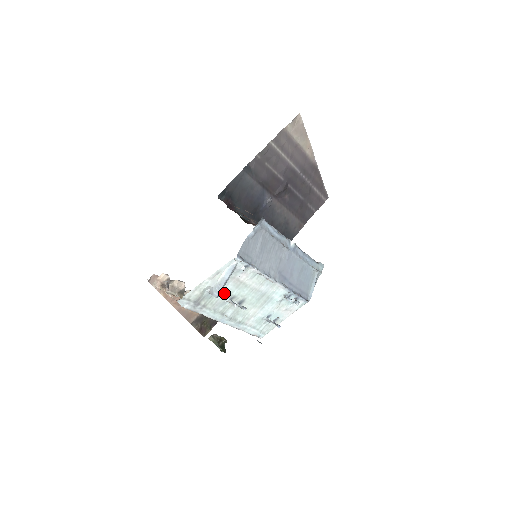
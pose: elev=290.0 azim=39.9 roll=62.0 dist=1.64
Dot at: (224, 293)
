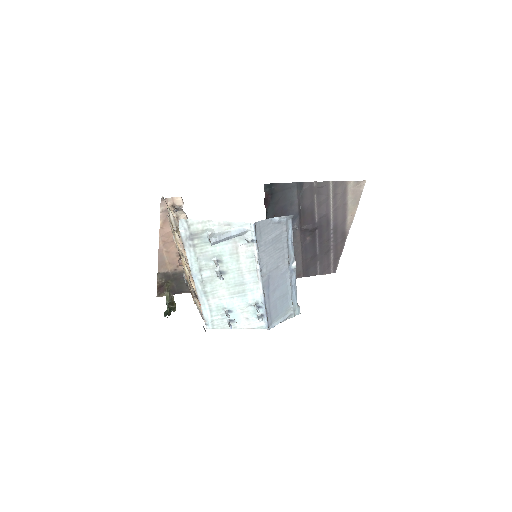
Dot at: (217, 250)
